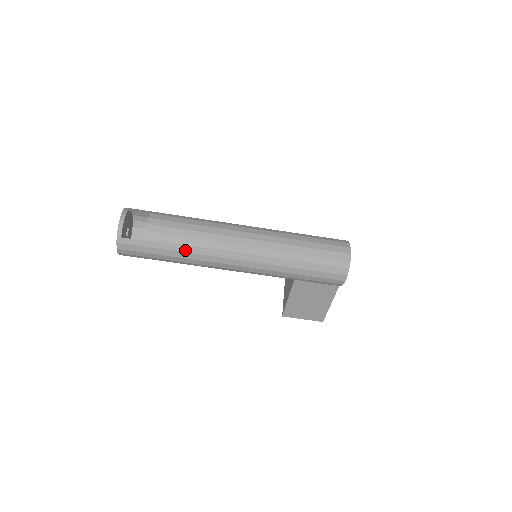
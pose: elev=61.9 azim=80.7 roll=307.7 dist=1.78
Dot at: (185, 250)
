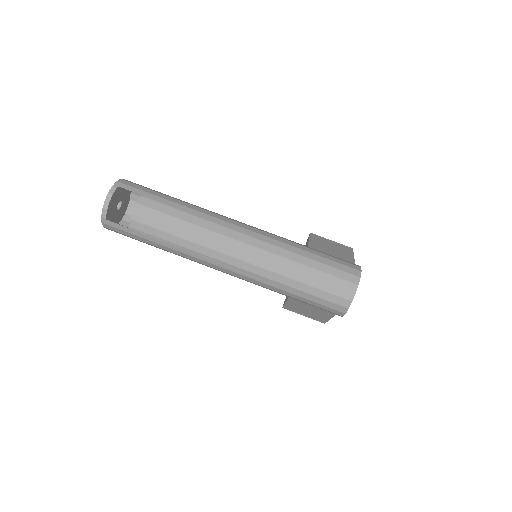
Dot at: (171, 246)
